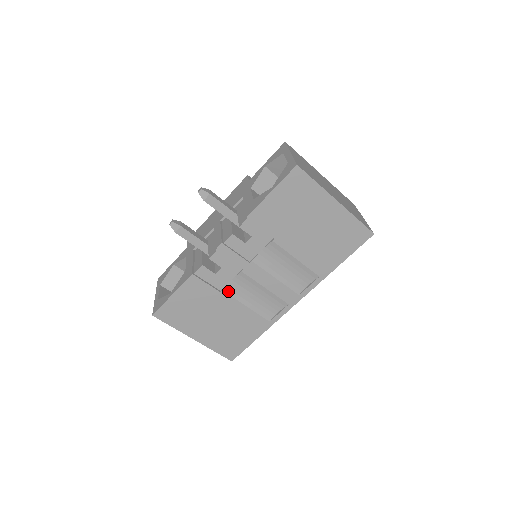
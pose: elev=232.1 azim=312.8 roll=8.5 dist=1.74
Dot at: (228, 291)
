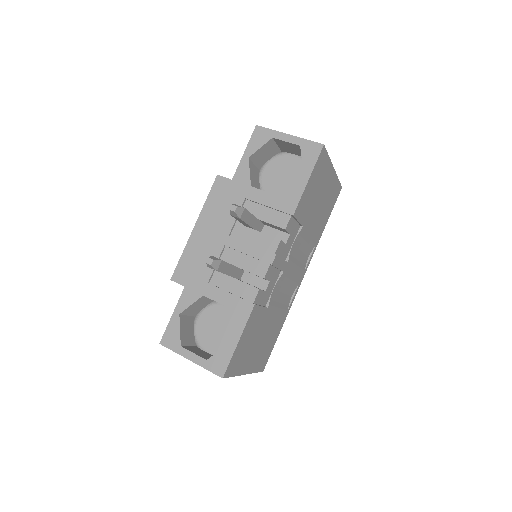
Dot at: (271, 302)
